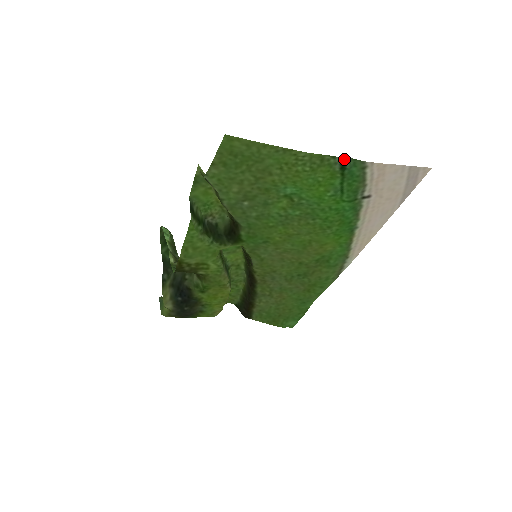
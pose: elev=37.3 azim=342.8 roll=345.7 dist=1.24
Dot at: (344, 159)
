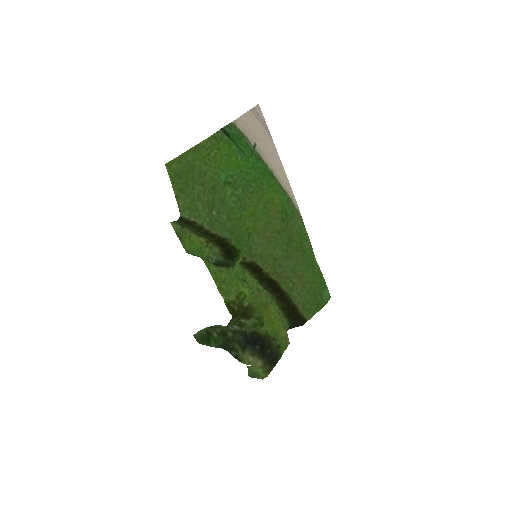
Dot at: (223, 130)
